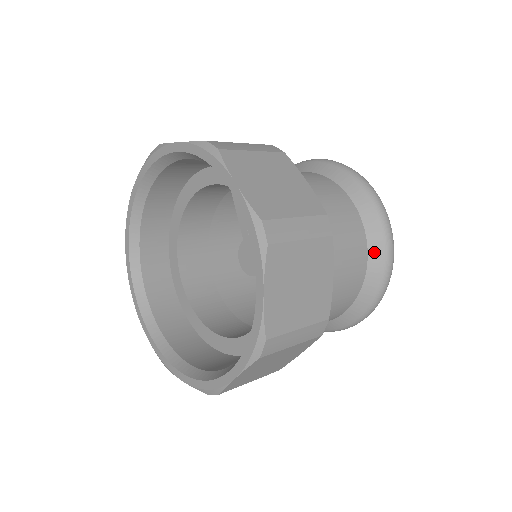
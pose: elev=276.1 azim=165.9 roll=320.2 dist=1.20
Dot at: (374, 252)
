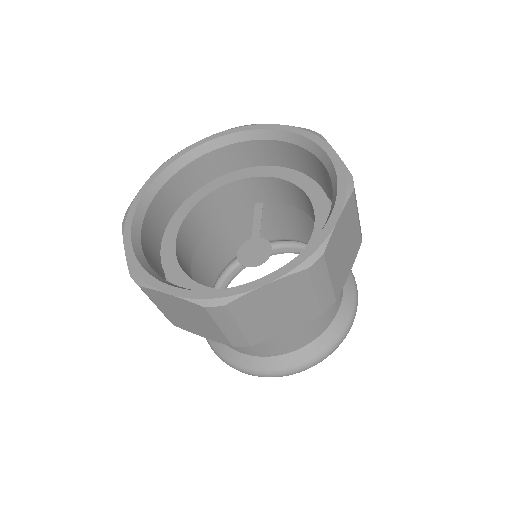
Dot at: (345, 306)
